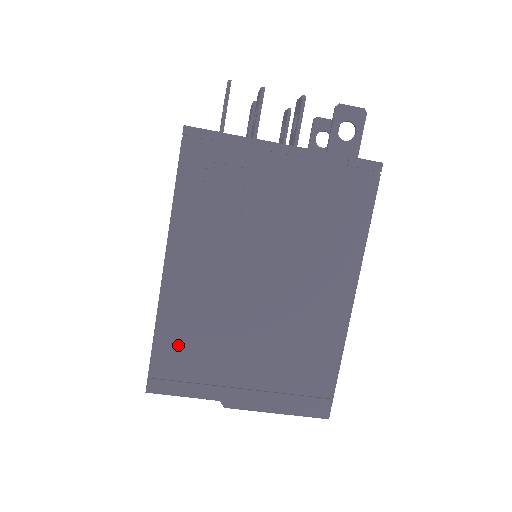
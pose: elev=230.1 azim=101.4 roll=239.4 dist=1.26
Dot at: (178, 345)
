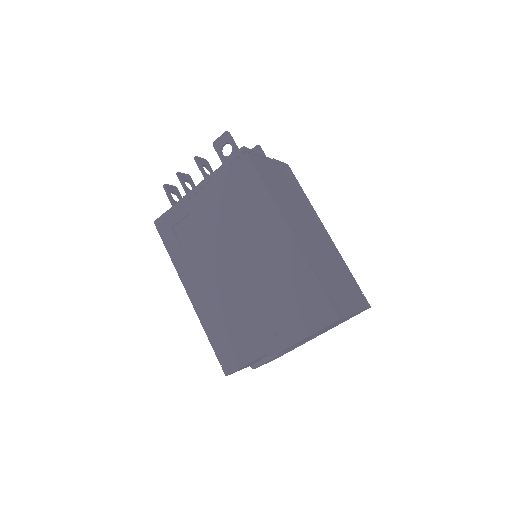
Dot at: (222, 335)
